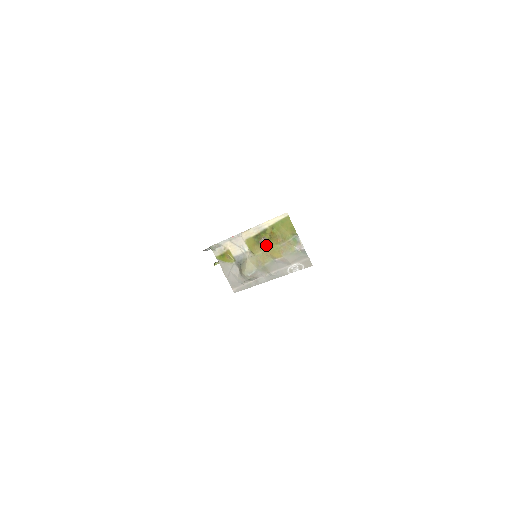
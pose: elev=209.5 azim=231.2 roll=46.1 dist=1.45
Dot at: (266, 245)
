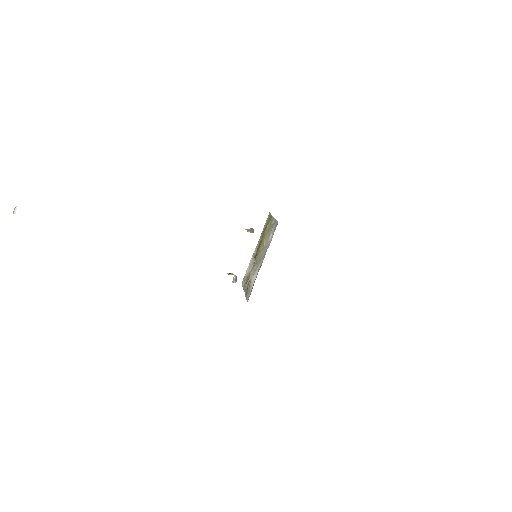
Dot at: occluded
